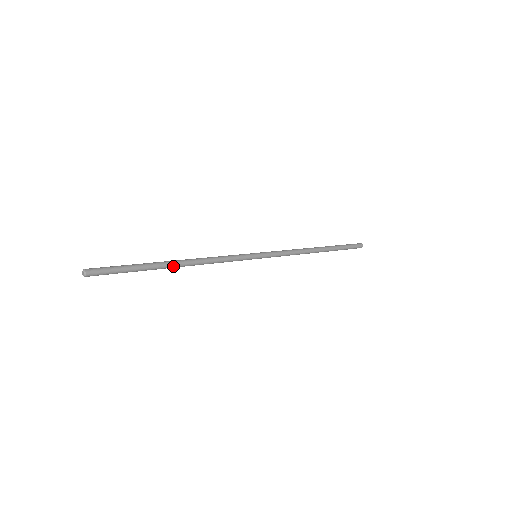
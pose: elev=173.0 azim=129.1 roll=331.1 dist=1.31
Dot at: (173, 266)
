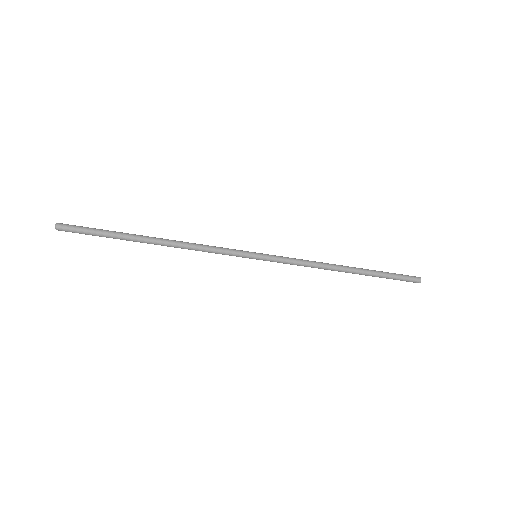
Dot at: (149, 243)
